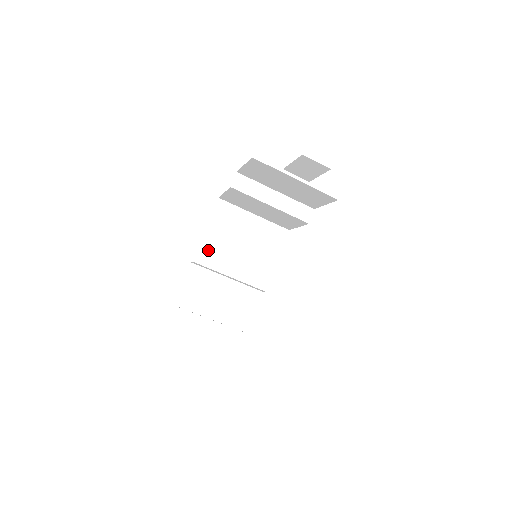
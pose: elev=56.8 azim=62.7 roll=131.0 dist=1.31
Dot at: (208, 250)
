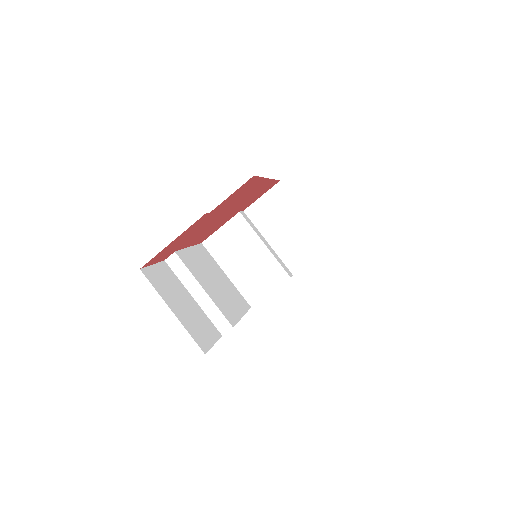
Dot at: (189, 258)
